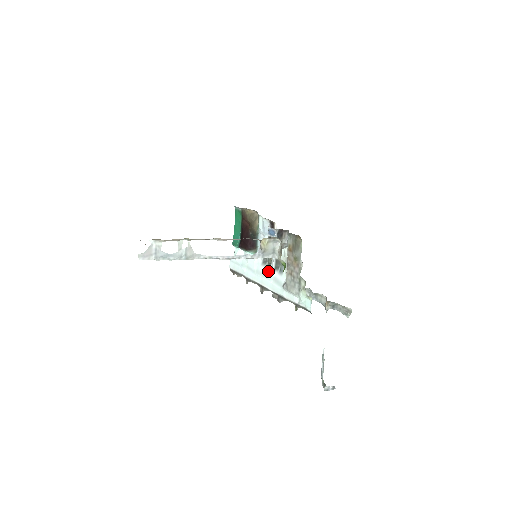
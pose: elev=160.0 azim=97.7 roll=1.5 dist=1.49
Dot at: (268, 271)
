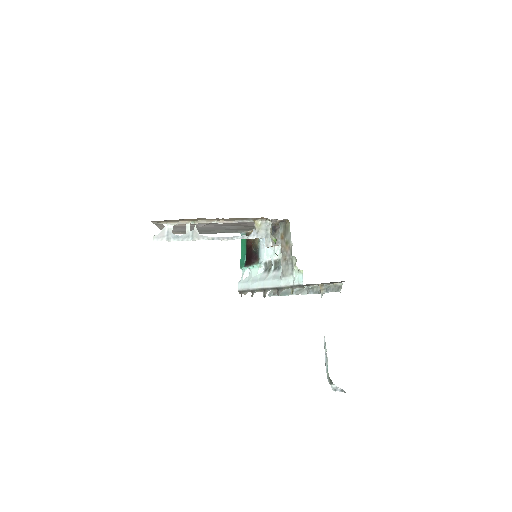
Dot at: (268, 274)
